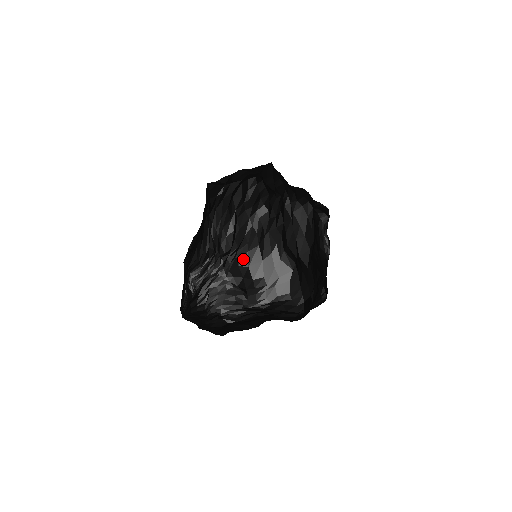
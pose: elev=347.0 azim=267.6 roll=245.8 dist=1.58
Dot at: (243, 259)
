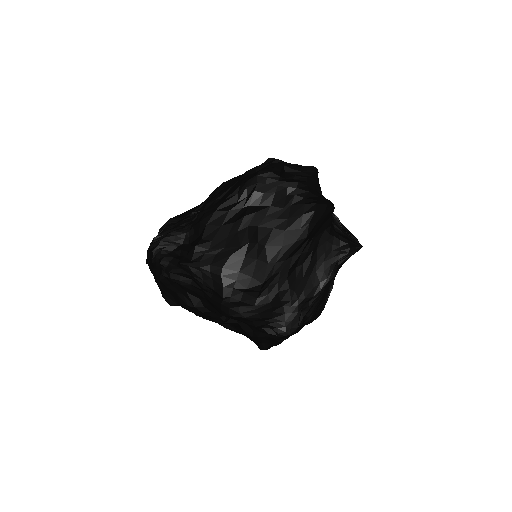
Dot at: (207, 217)
